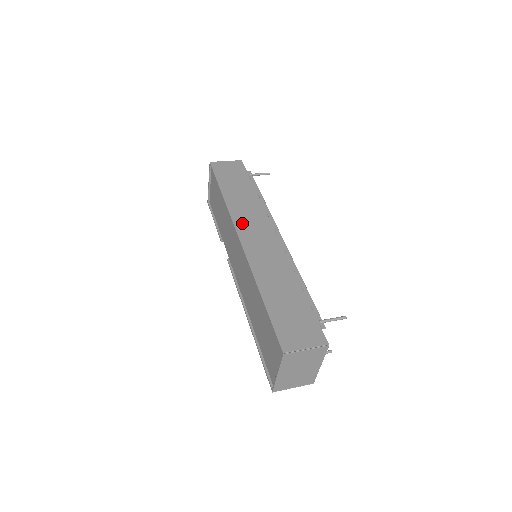
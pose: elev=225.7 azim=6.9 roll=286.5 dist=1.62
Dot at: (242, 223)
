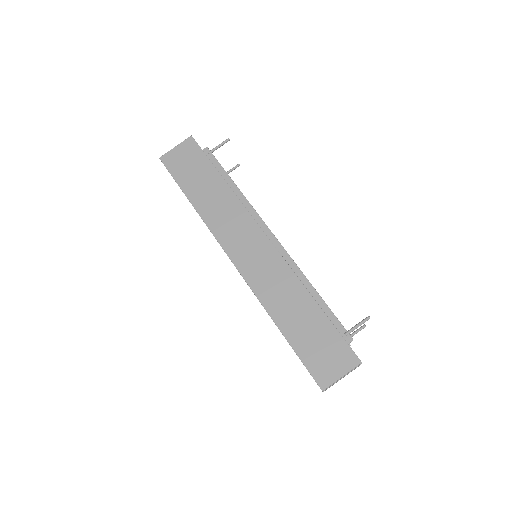
Dot at: (227, 239)
